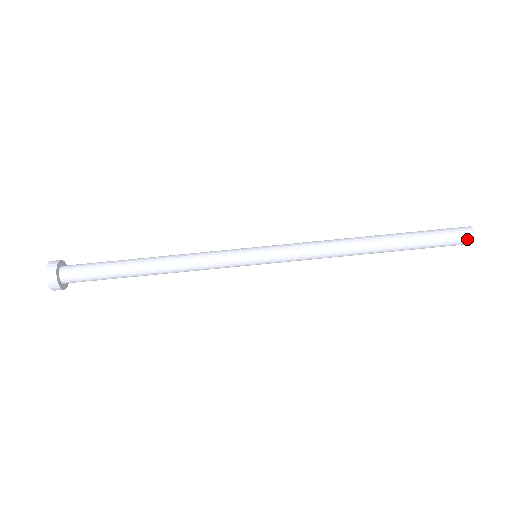
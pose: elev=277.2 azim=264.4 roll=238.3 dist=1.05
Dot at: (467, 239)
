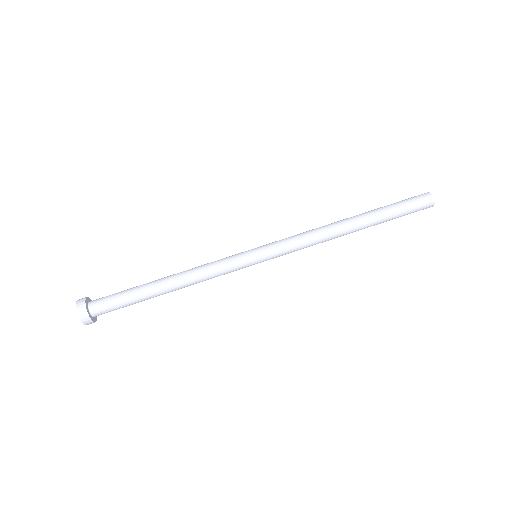
Dot at: (427, 198)
